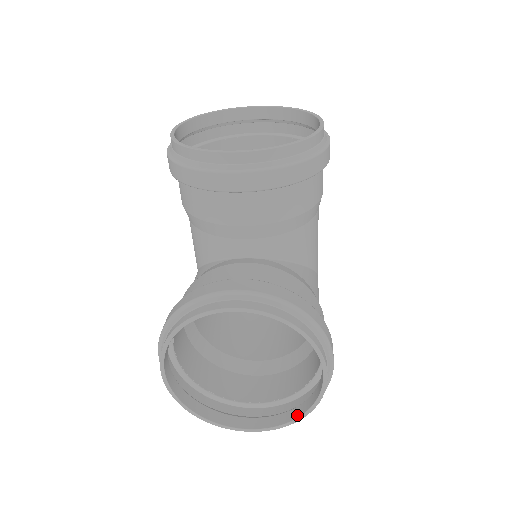
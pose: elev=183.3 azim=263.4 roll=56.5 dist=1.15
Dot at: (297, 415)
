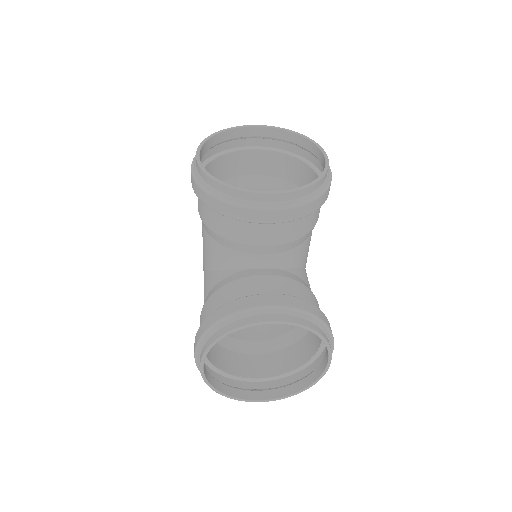
Dot at: (302, 388)
